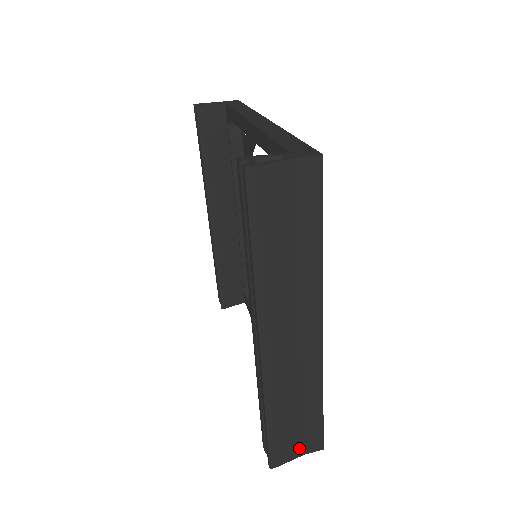
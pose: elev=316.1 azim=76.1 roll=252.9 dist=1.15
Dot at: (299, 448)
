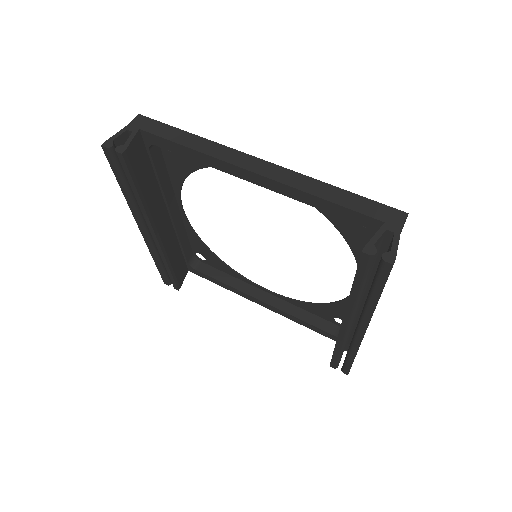
Dot at: occluded
